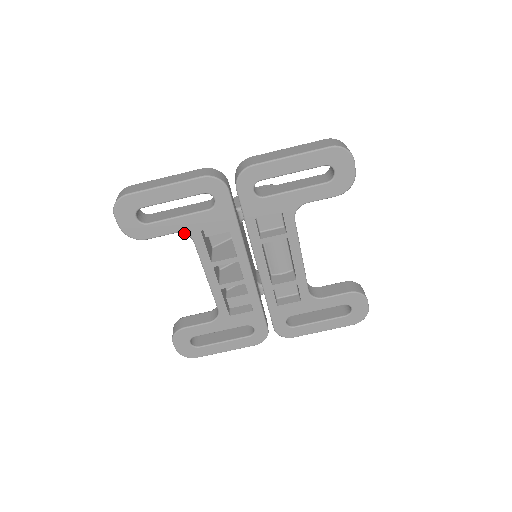
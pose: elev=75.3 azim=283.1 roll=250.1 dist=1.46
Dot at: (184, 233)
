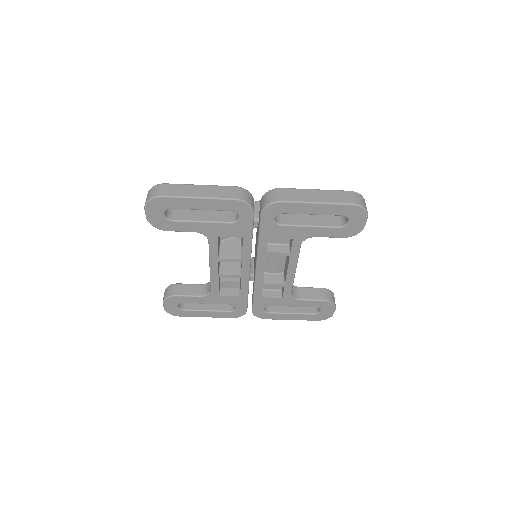
Dot at: (203, 234)
